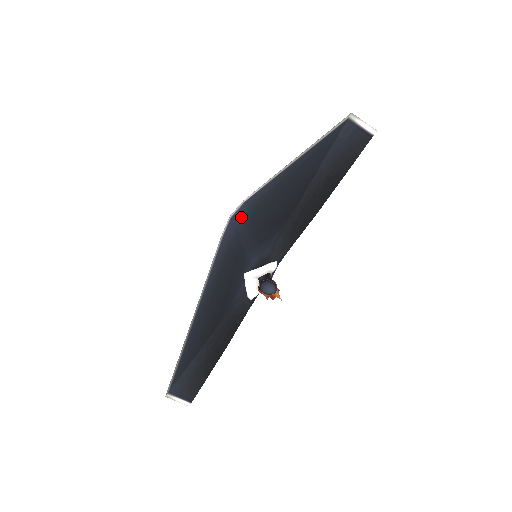
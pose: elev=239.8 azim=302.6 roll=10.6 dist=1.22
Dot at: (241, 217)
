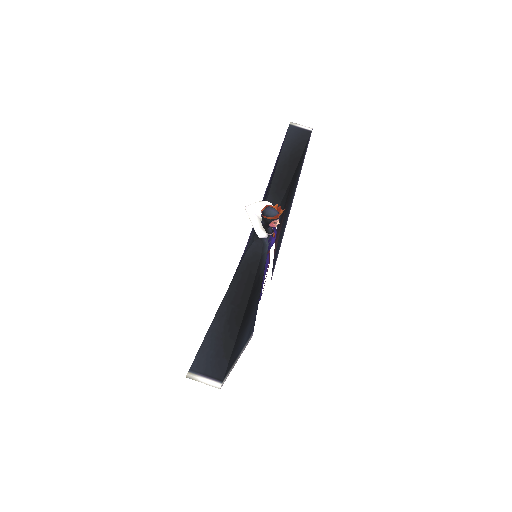
Dot at: occluded
